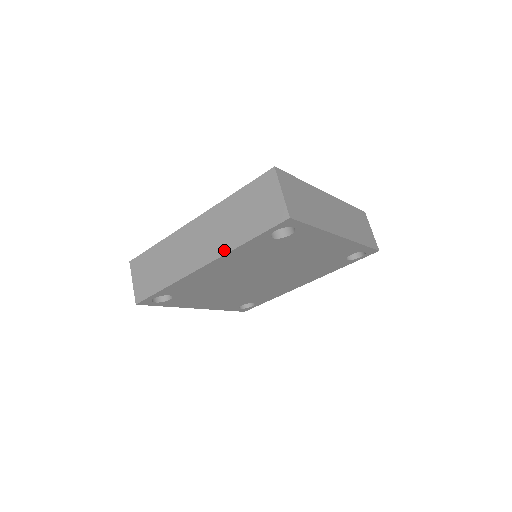
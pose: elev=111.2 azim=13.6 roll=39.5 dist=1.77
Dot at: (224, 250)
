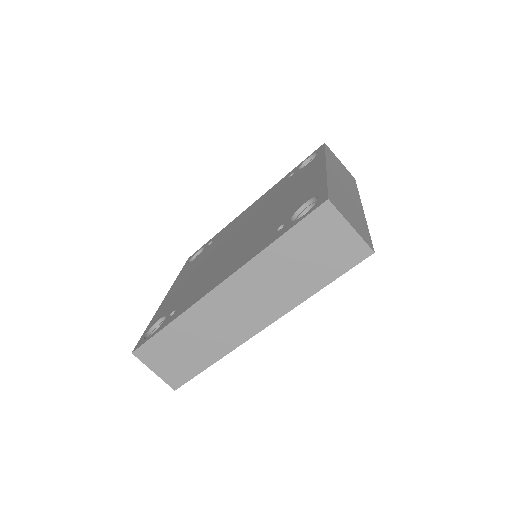
Dot at: (289, 306)
